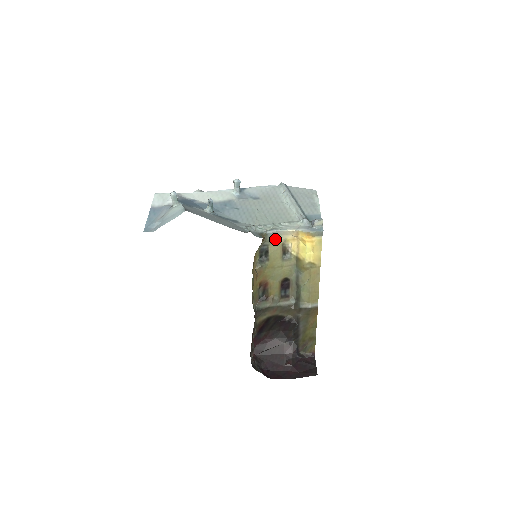
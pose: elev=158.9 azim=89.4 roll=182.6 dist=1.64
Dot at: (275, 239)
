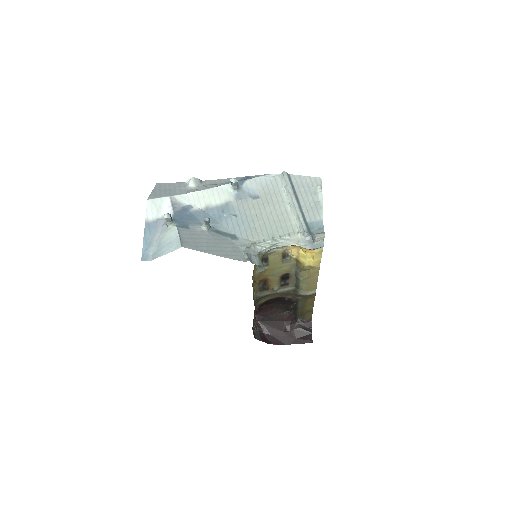
Dot at: (275, 251)
